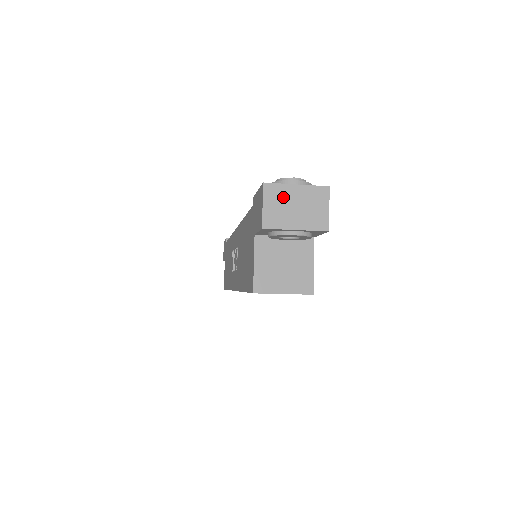
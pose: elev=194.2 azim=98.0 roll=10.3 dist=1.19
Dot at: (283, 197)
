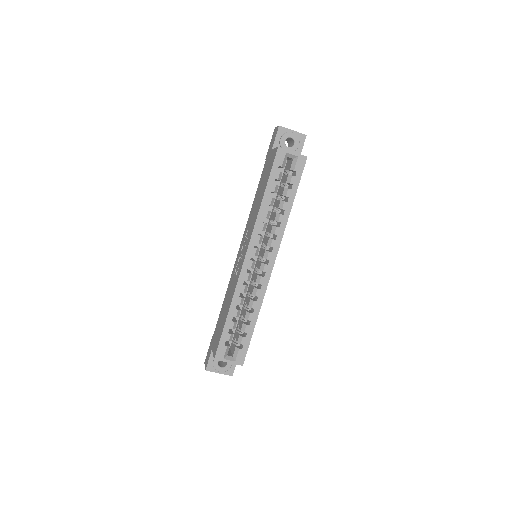
Dot at: occluded
